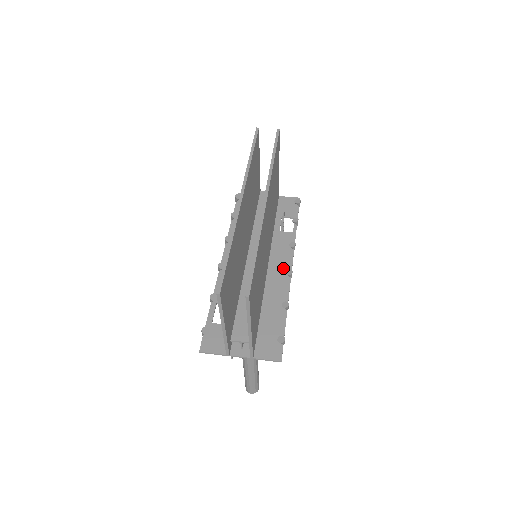
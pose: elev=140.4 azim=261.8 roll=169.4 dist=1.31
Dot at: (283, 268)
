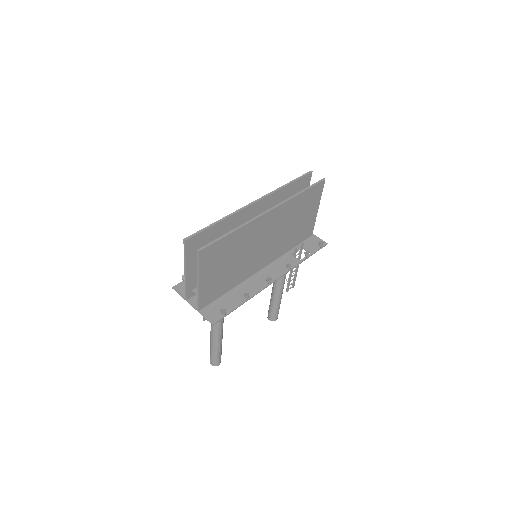
Dot at: (270, 276)
